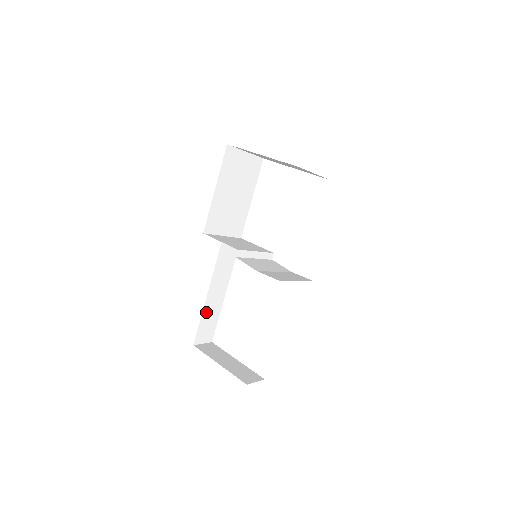
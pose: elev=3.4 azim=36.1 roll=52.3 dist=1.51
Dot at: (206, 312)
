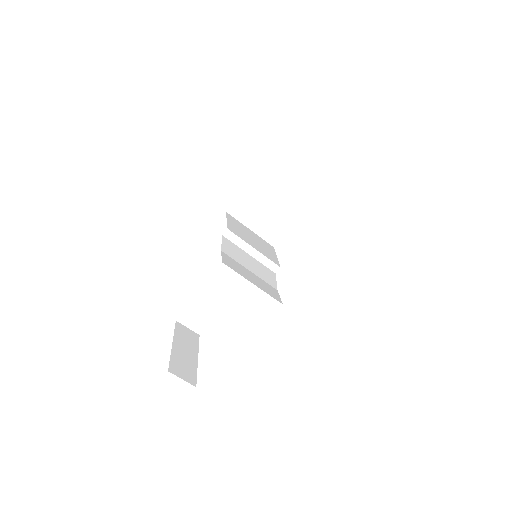
Dot at: (203, 297)
